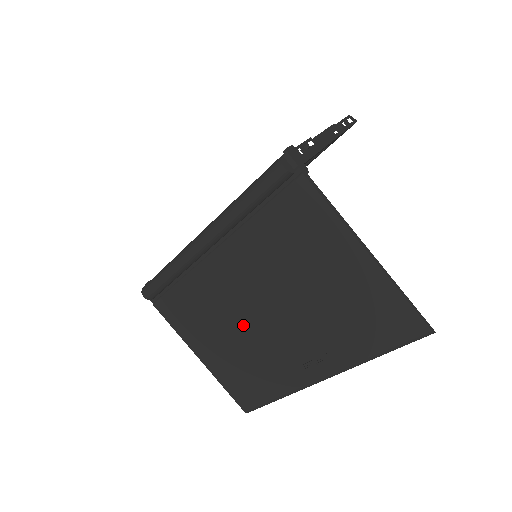
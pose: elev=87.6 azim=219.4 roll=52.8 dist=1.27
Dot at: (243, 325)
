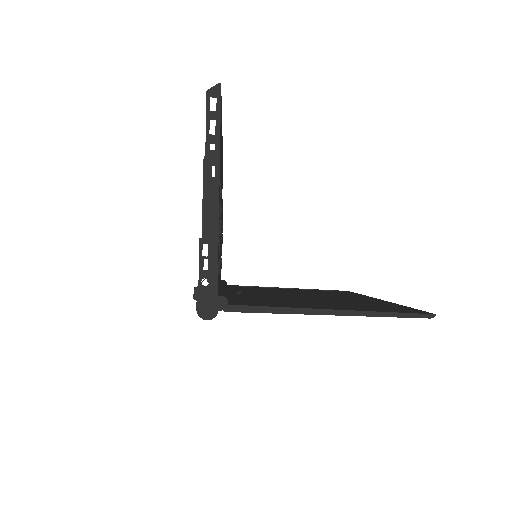
Dot at: occluded
